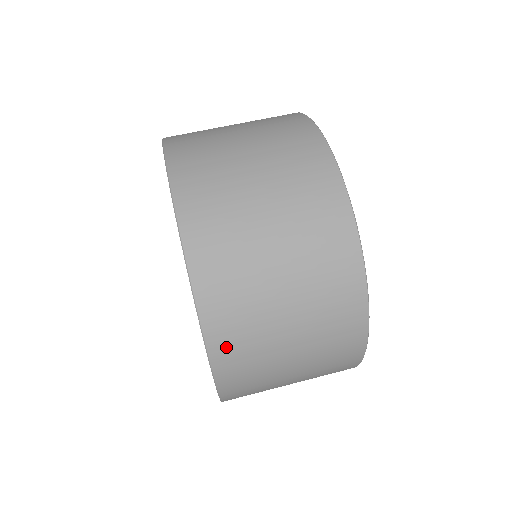
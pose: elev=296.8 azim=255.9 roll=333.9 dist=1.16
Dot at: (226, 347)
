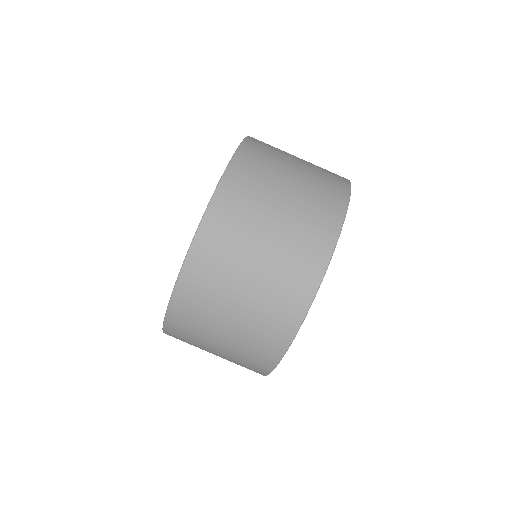
Dot at: occluded
